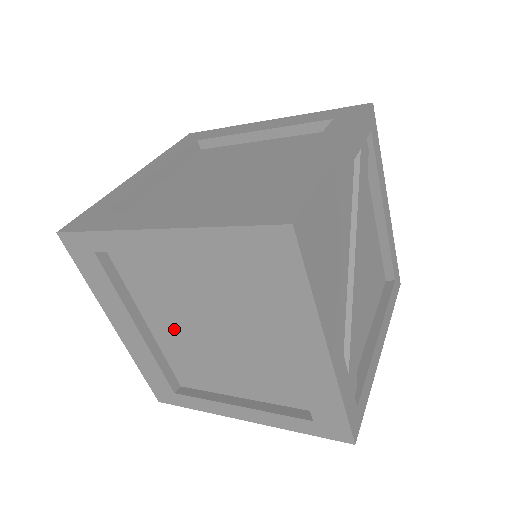
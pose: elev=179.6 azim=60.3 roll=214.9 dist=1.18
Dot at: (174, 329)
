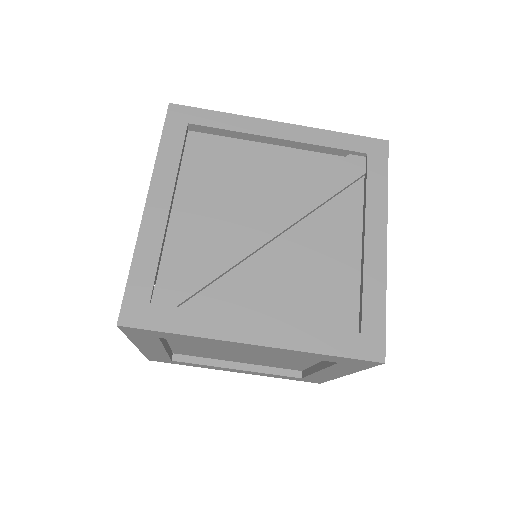
Dot at: occluded
